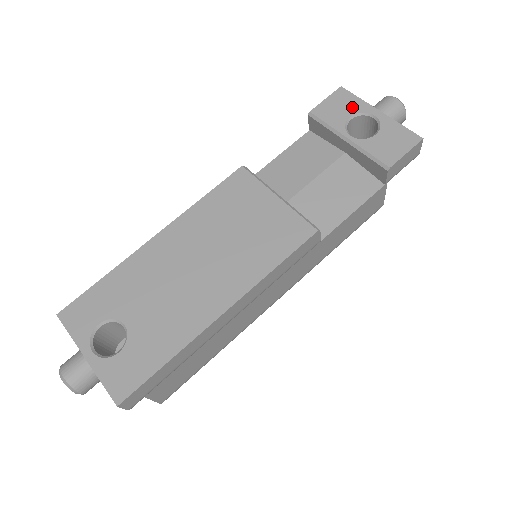
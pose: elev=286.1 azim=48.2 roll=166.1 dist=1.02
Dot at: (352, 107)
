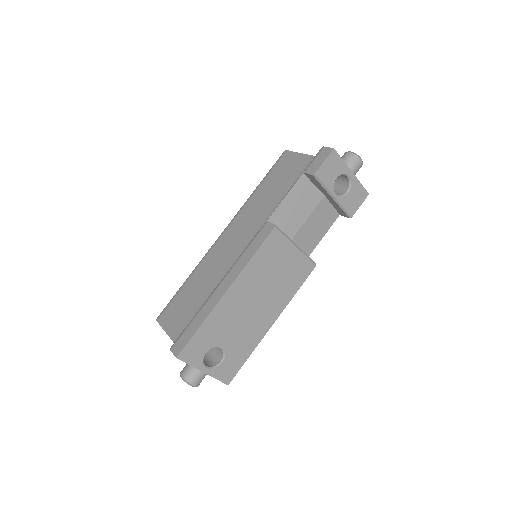
Dot at: (339, 169)
